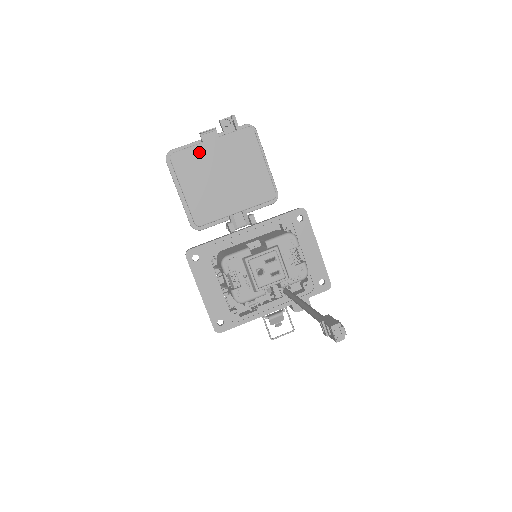
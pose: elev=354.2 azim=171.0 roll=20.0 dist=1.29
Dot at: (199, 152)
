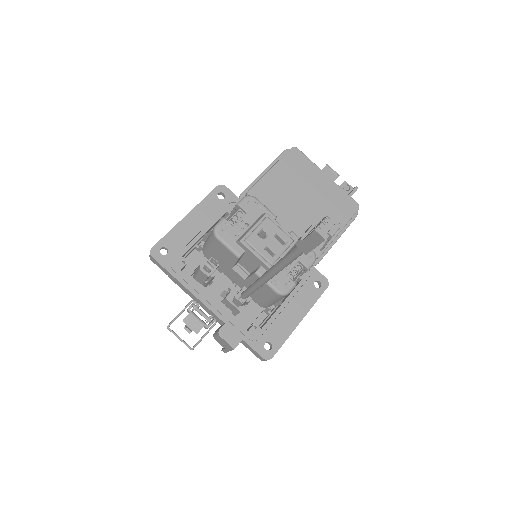
Dot at: (312, 170)
